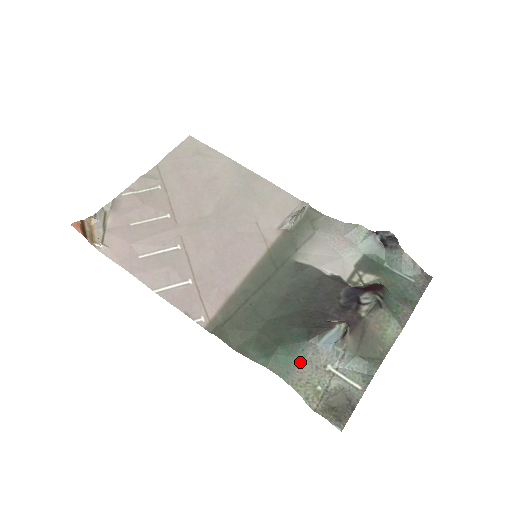
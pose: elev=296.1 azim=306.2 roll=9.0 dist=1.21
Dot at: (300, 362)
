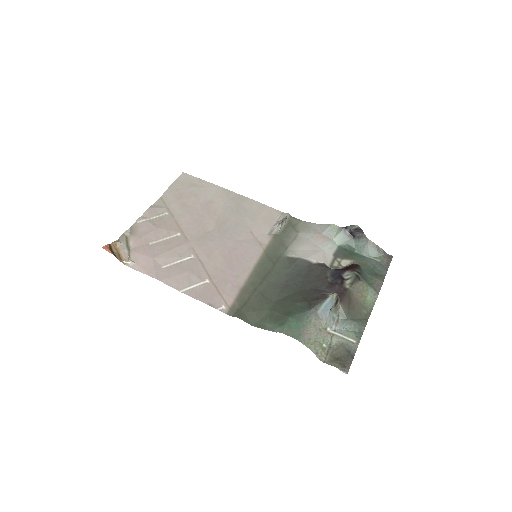
Dot at: (307, 326)
